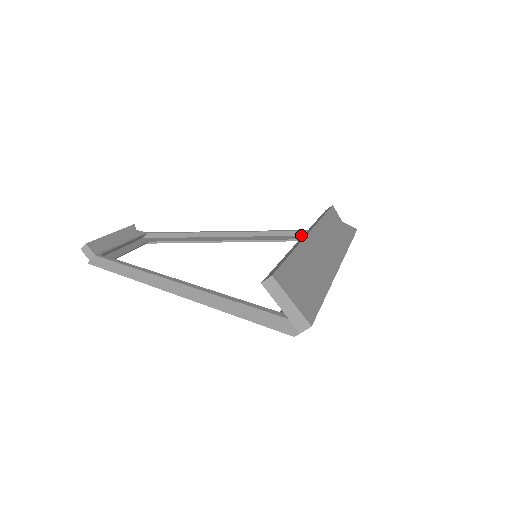
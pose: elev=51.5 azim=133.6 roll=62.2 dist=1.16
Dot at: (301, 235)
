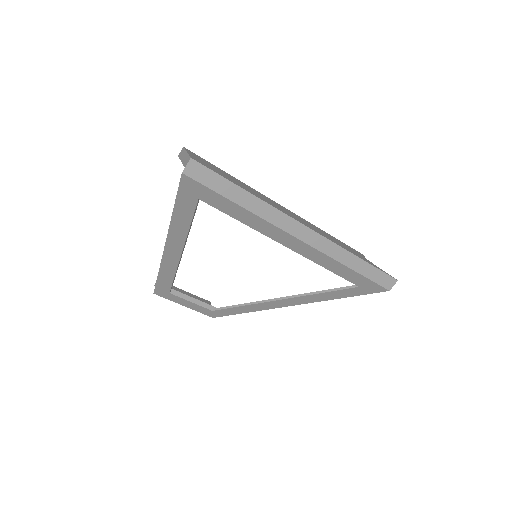
Dot at: (340, 294)
